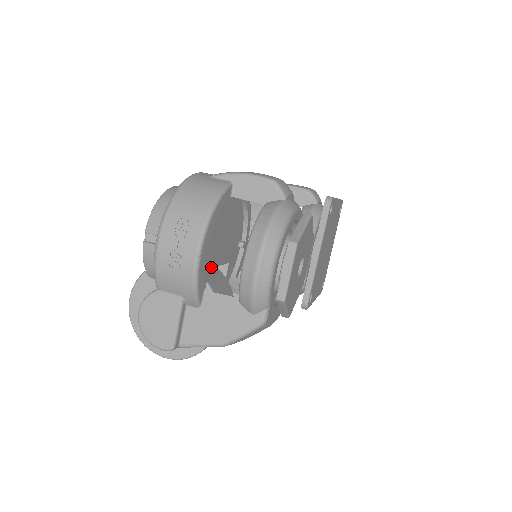
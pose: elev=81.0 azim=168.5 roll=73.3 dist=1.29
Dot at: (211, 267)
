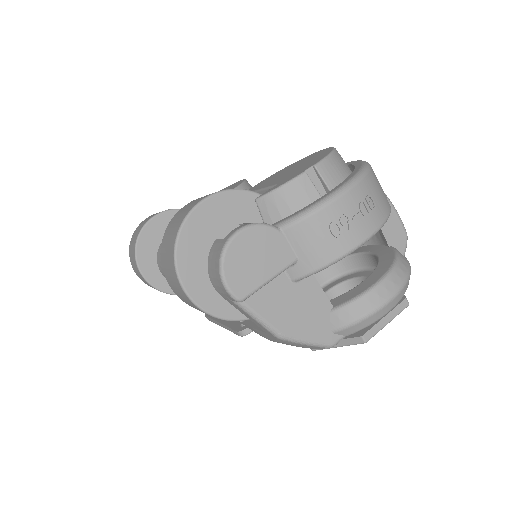
Dot at: occluded
